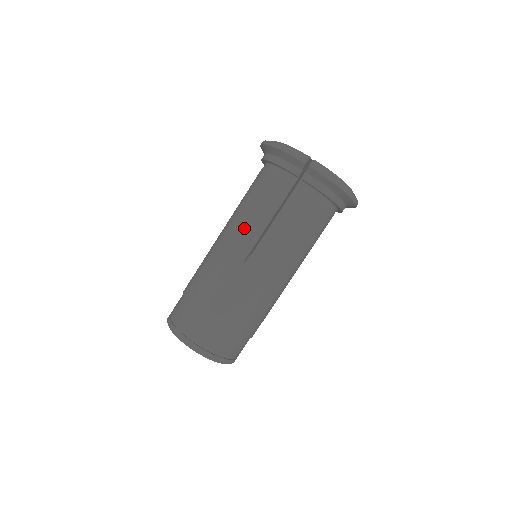
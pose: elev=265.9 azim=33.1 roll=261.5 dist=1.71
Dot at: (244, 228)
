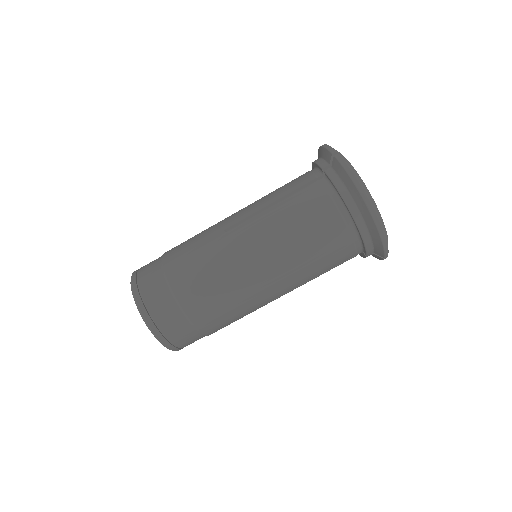
Dot at: (250, 205)
